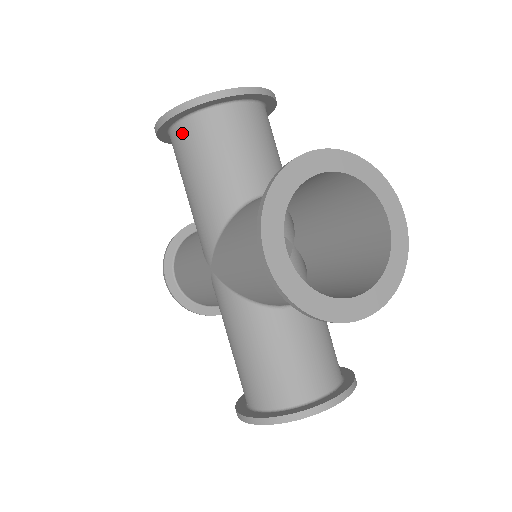
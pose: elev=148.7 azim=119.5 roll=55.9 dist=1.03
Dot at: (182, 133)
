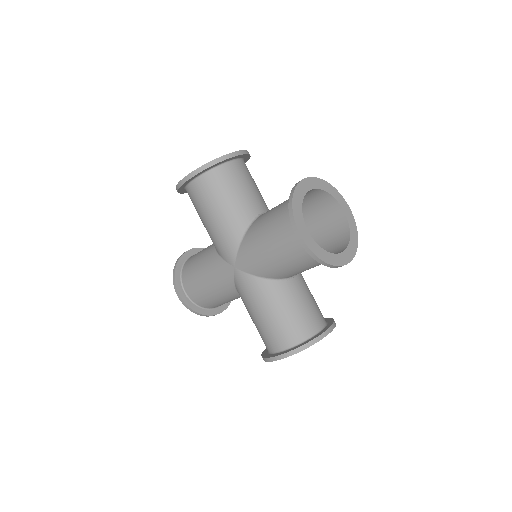
Dot at: (203, 183)
